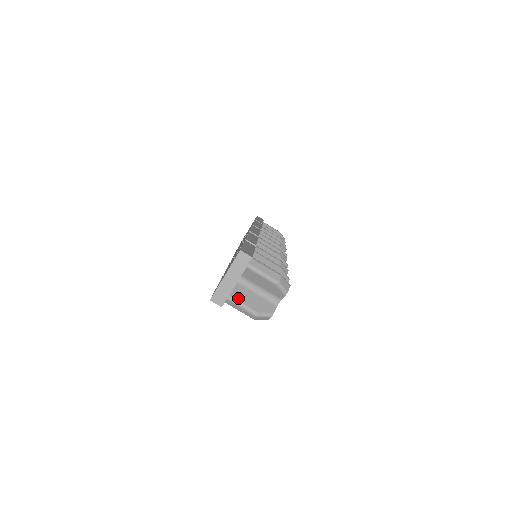
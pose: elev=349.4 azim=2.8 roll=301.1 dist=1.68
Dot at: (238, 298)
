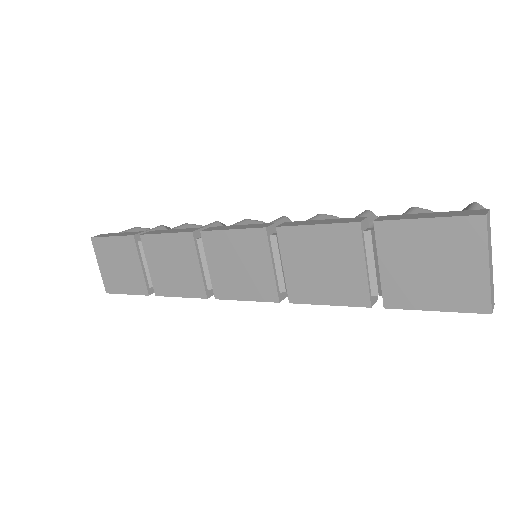
Dot at: occluded
